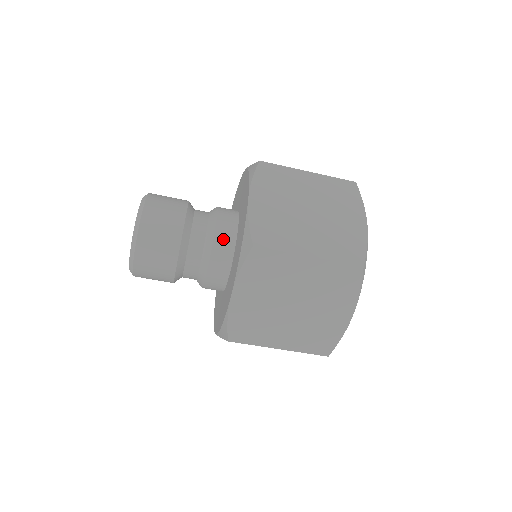
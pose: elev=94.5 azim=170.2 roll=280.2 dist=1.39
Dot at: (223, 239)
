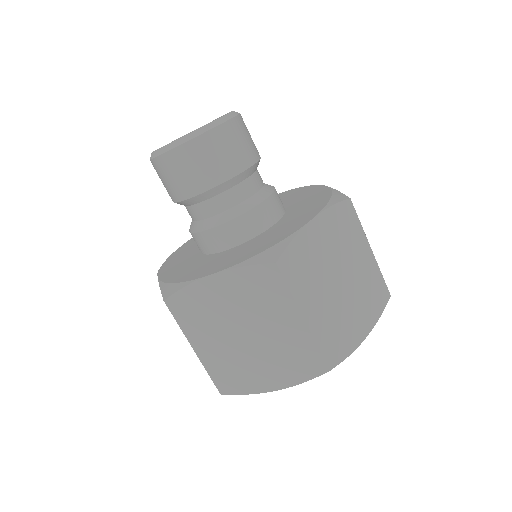
Dot at: (253, 221)
